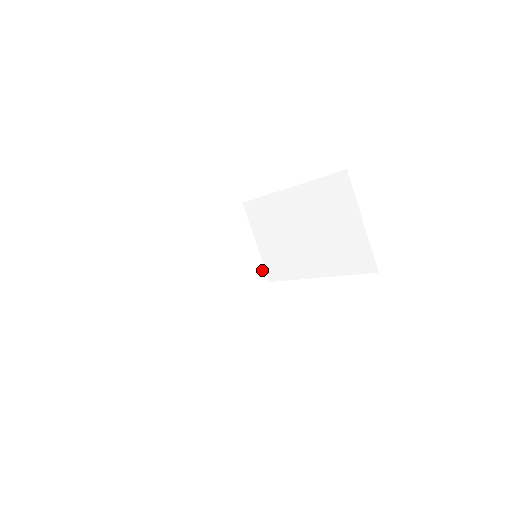
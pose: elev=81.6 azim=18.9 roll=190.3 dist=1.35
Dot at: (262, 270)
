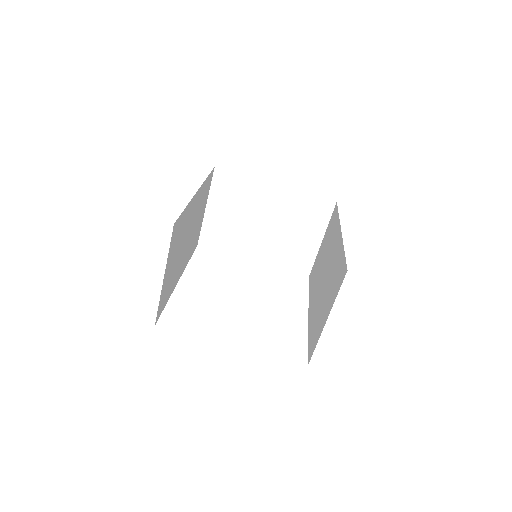
Dot at: (309, 264)
